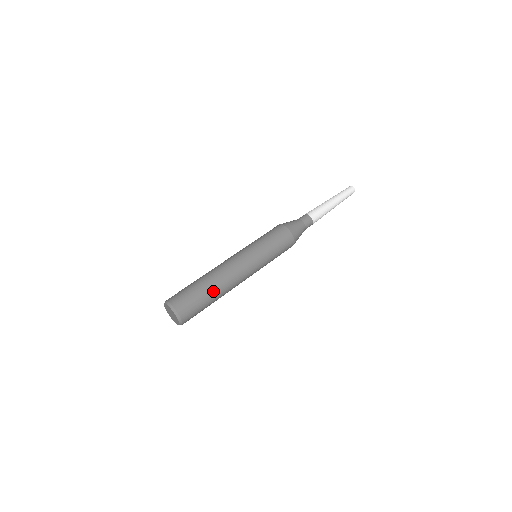
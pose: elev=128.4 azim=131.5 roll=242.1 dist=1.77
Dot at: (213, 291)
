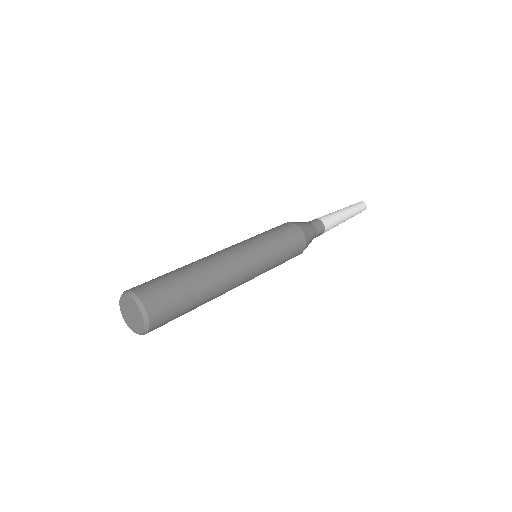
Dot at: (200, 285)
